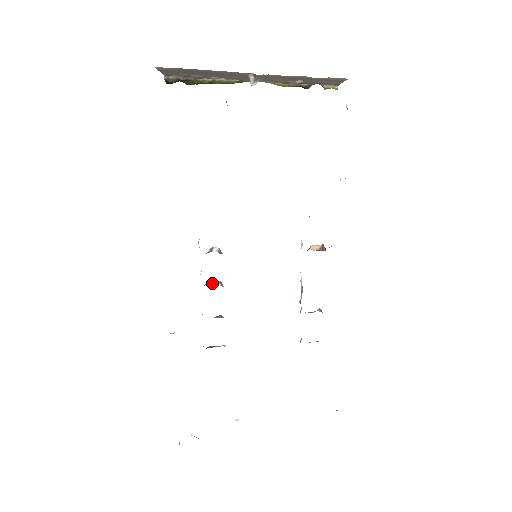
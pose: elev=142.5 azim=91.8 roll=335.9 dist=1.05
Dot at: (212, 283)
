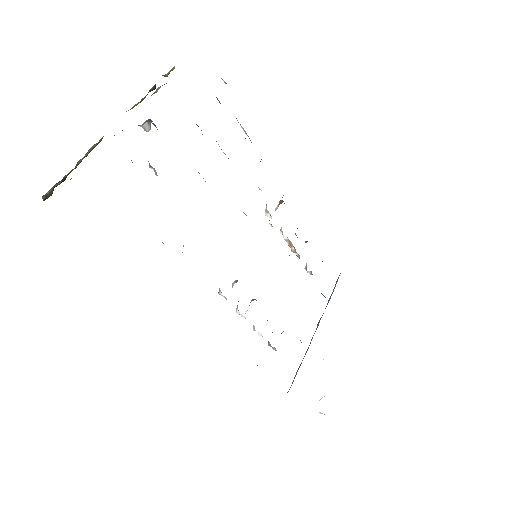
Dot at: occluded
